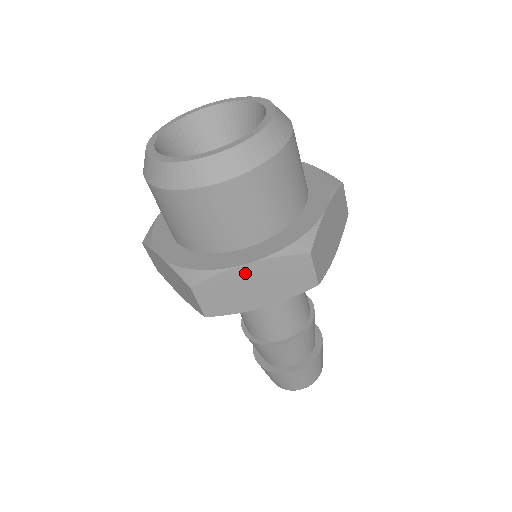
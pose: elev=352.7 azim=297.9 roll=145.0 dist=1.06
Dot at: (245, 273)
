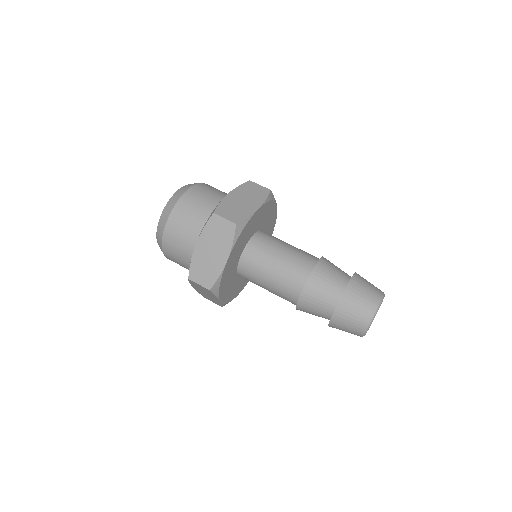
Dot at: (200, 250)
